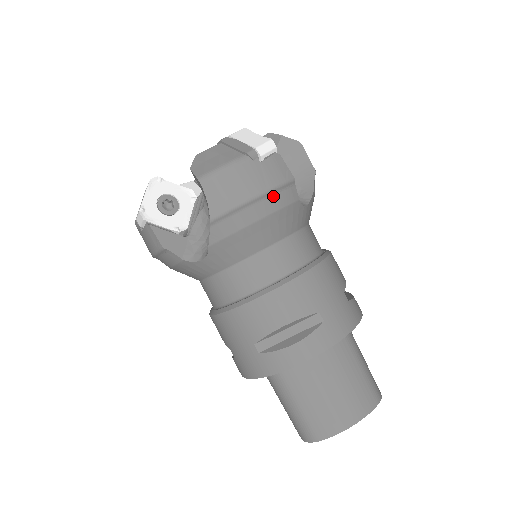
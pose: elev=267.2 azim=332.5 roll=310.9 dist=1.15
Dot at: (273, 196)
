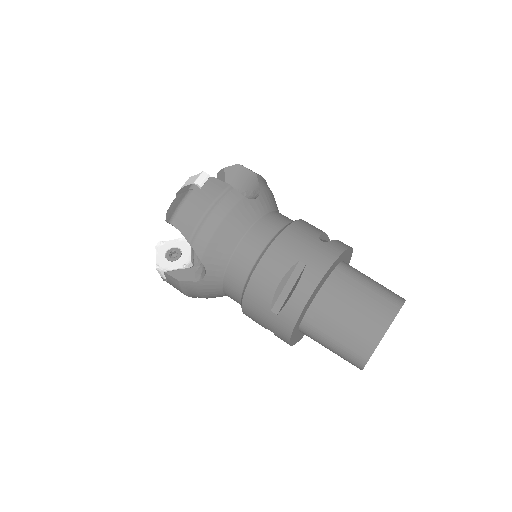
Dot at: (220, 204)
